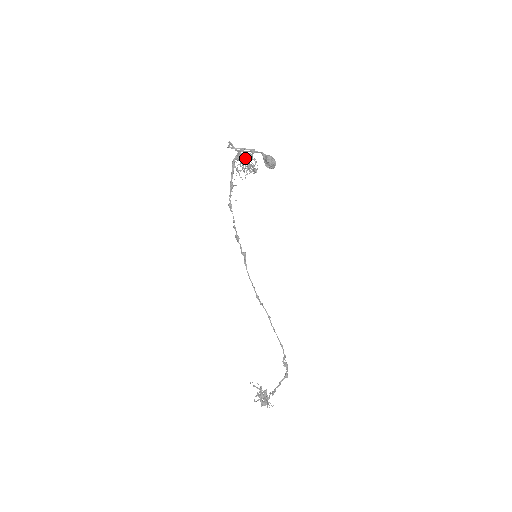
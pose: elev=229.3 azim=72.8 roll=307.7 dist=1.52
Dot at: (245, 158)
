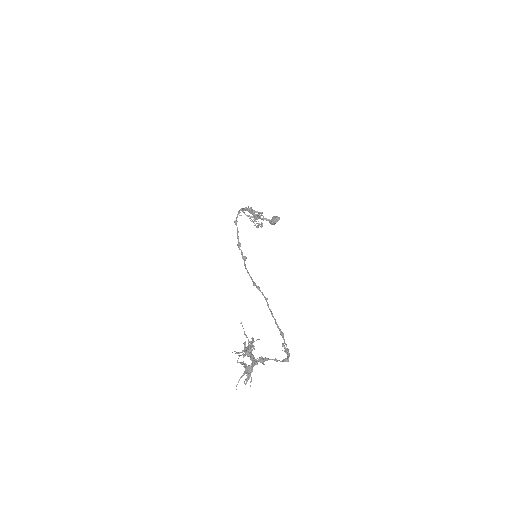
Dot at: (254, 213)
